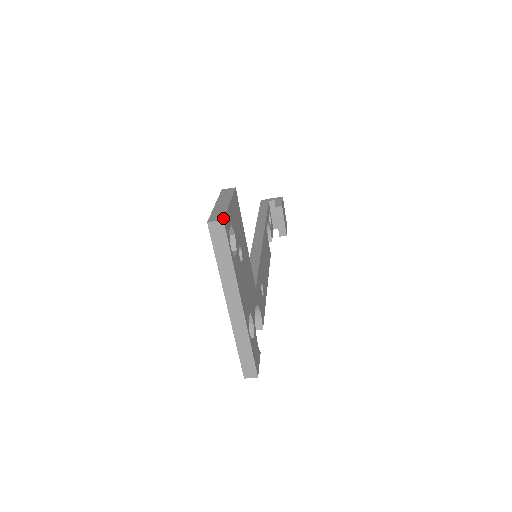
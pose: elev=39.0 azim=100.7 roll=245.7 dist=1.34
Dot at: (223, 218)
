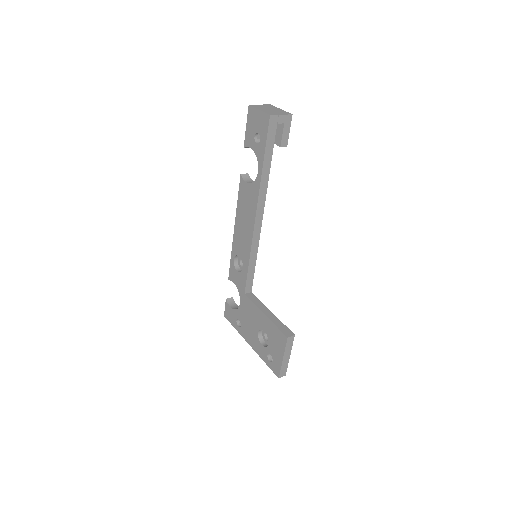
Dot at: occluded
